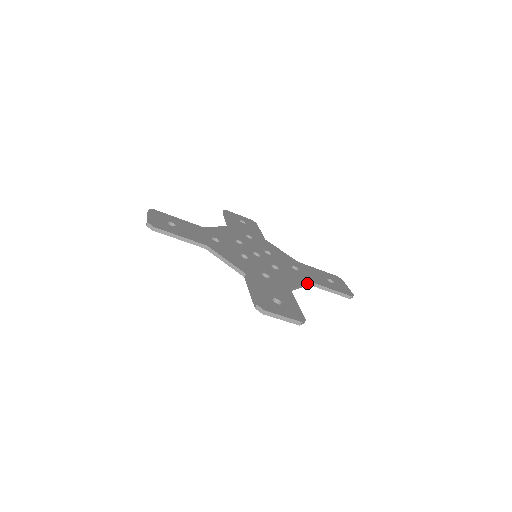
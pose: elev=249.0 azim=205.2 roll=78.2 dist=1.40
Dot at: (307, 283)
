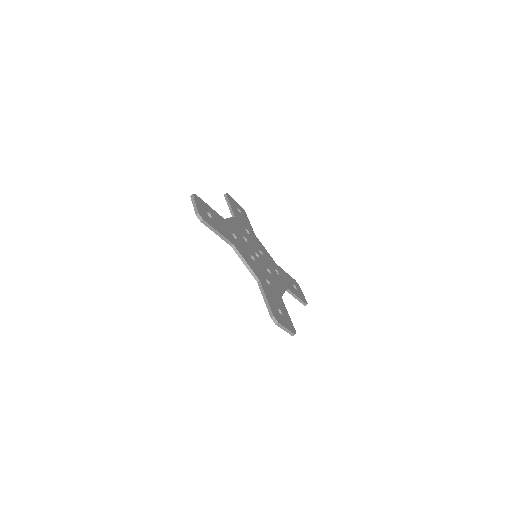
Dot at: occluded
